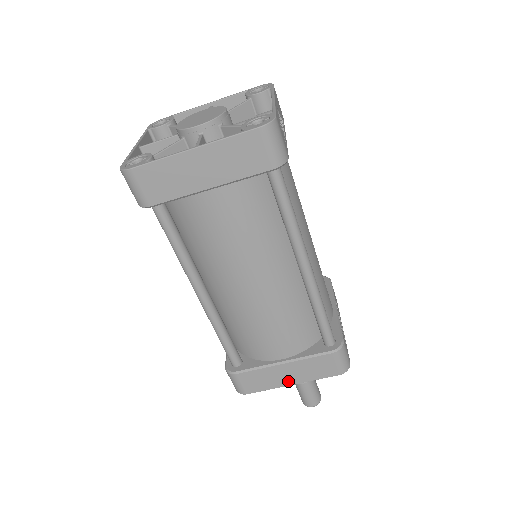
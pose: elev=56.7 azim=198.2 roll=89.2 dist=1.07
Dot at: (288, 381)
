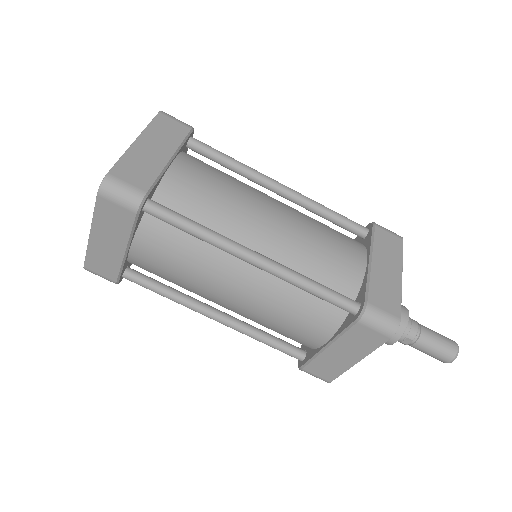
Dot at: (396, 275)
